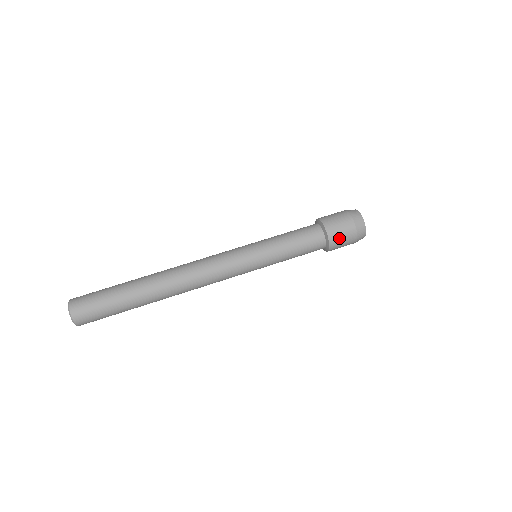
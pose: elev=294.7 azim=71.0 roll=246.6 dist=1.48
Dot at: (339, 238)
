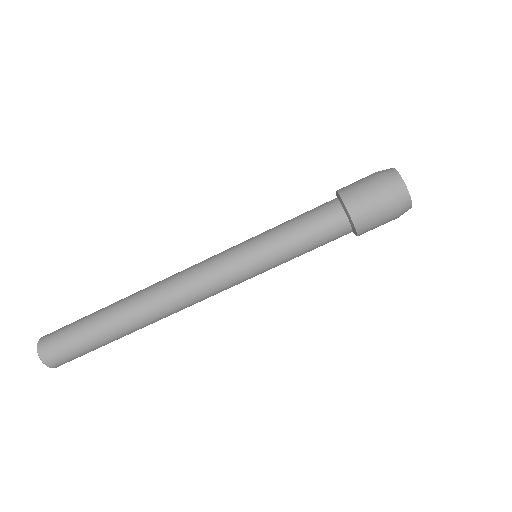
Dot at: occluded
